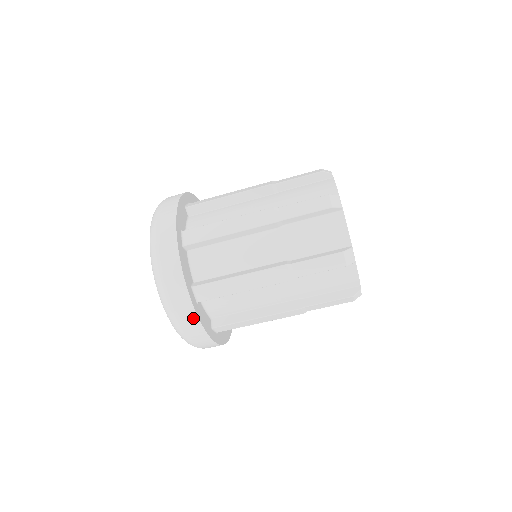
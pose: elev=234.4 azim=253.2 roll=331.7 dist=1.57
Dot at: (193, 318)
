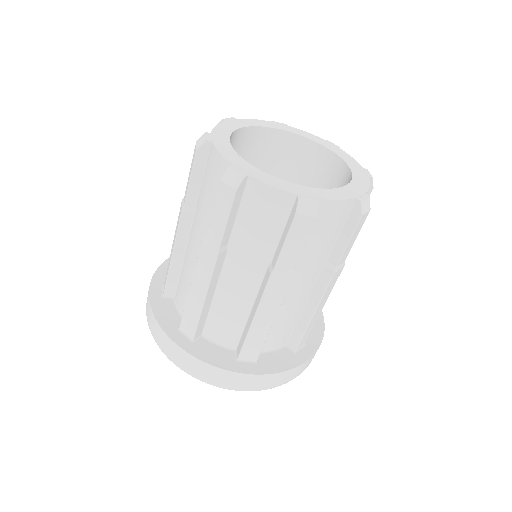
Dot at: (190, 359)
